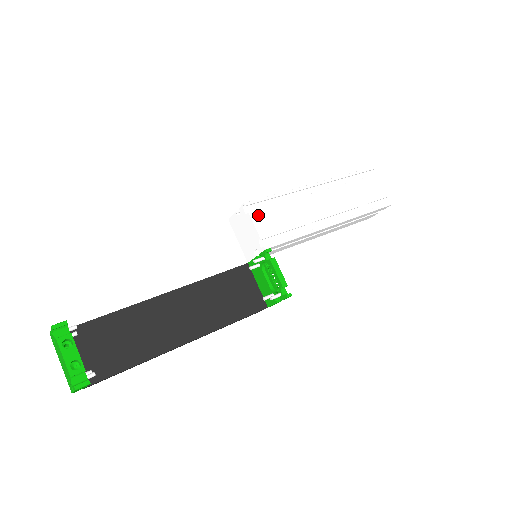
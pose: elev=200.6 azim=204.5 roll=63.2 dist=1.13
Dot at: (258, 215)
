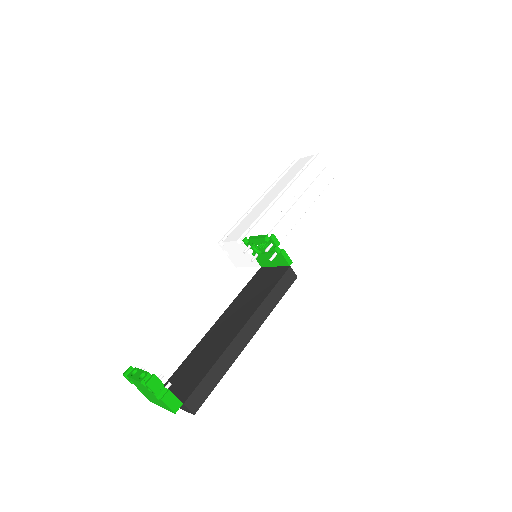
Dot at: (229, 237)
